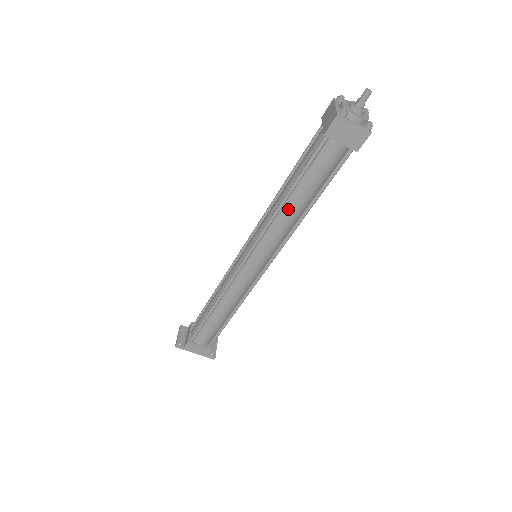
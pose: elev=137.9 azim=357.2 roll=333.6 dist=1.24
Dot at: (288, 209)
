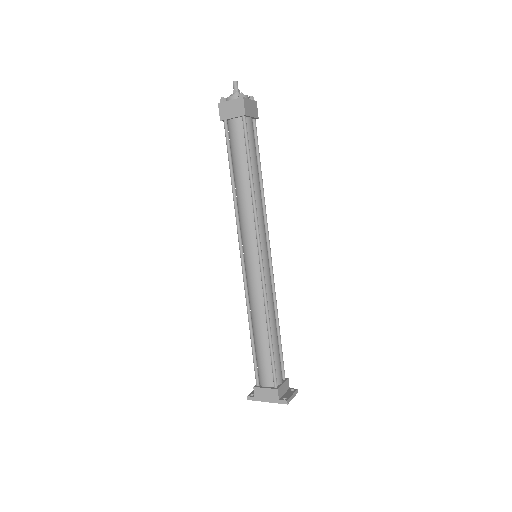
Dot at: (239, 190)
